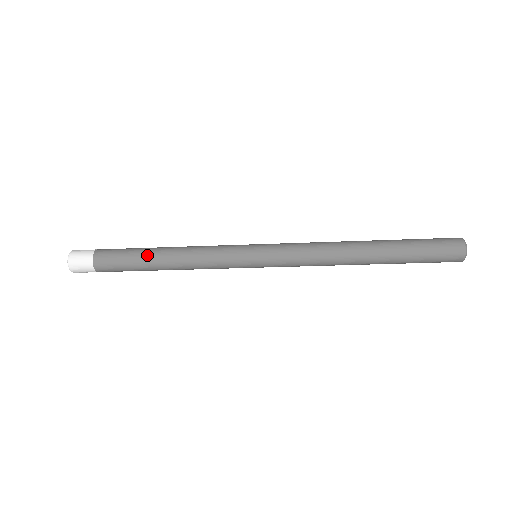
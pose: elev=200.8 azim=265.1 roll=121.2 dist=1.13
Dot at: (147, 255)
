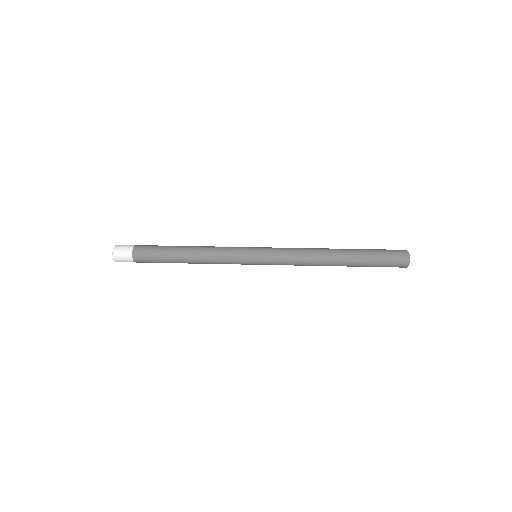
Dot at: (174, 252)
